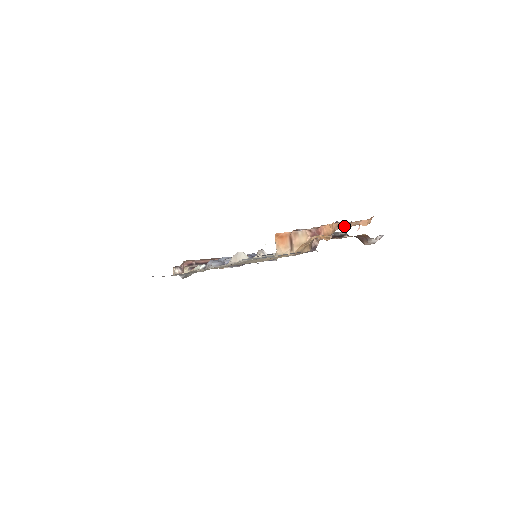
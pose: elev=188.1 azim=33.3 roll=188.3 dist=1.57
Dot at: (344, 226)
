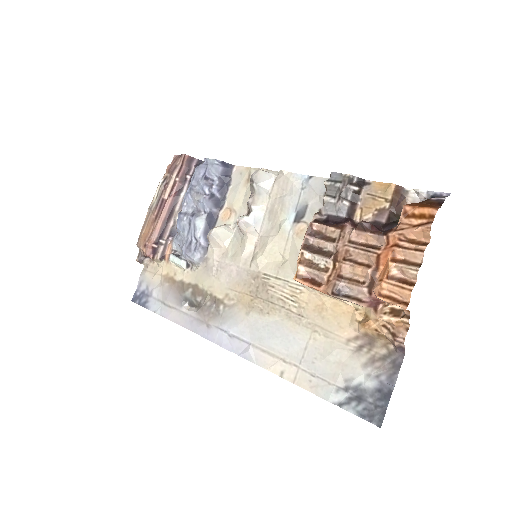
Dot at: (405, 277)
